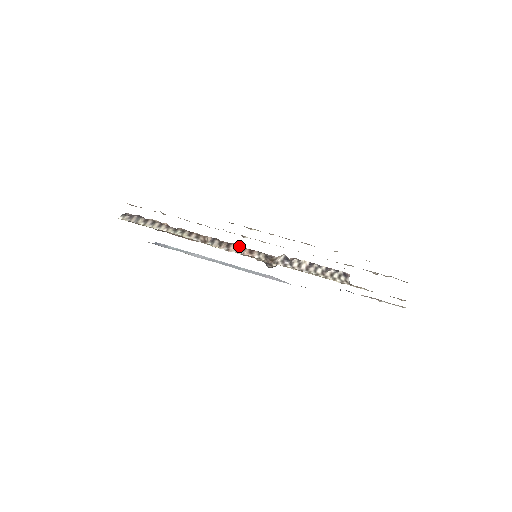
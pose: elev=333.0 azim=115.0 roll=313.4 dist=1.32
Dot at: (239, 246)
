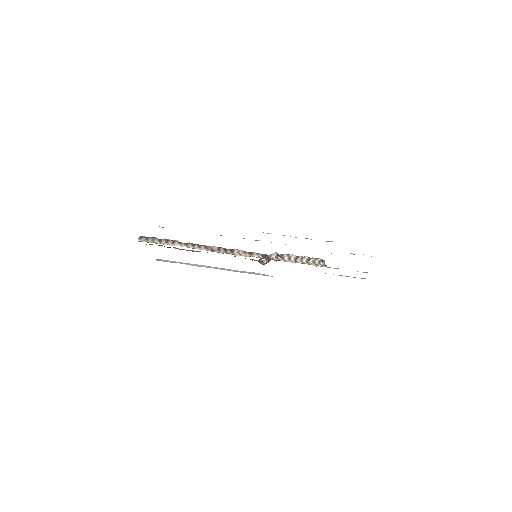
Dot at: (241, 250)
